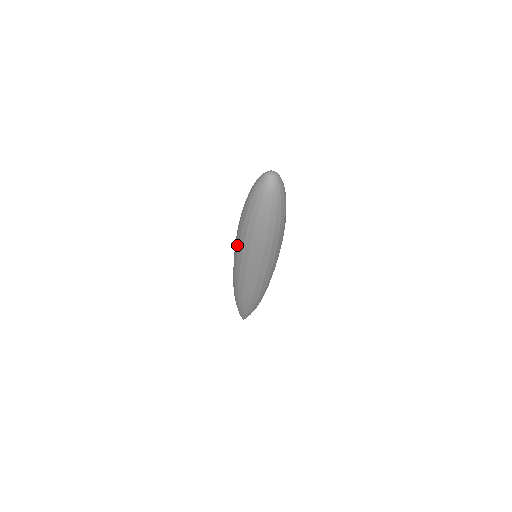
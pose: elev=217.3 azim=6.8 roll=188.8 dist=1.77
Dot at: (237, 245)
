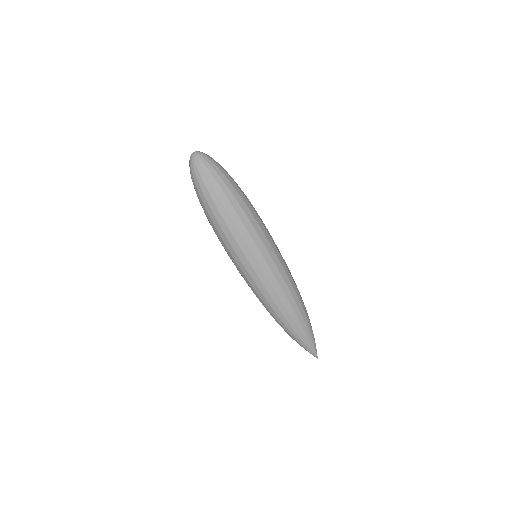
Dot at: occluded
